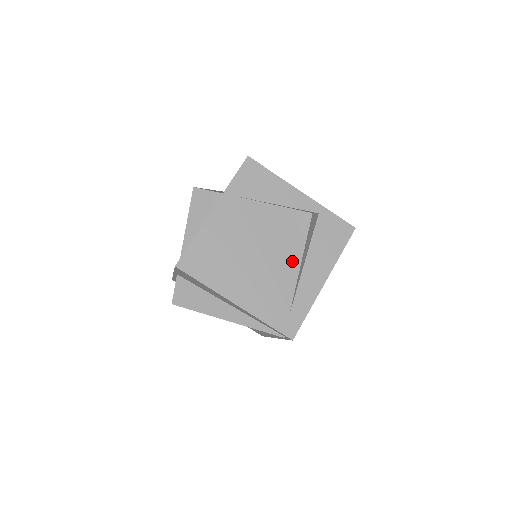
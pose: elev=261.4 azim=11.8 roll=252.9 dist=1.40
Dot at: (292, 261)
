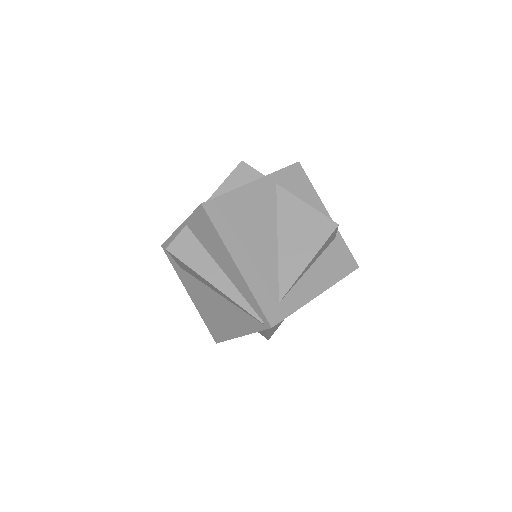
Dot at: (303, 257)
